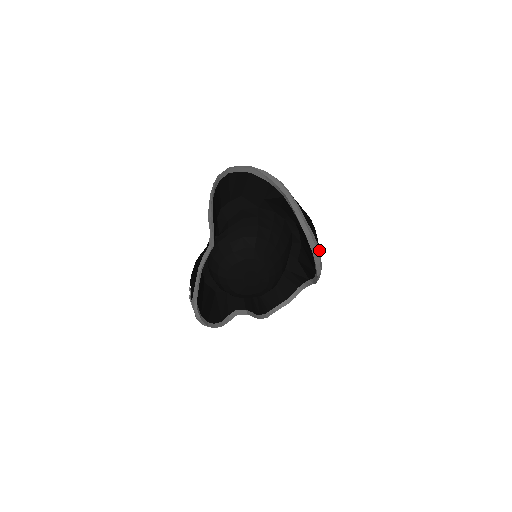
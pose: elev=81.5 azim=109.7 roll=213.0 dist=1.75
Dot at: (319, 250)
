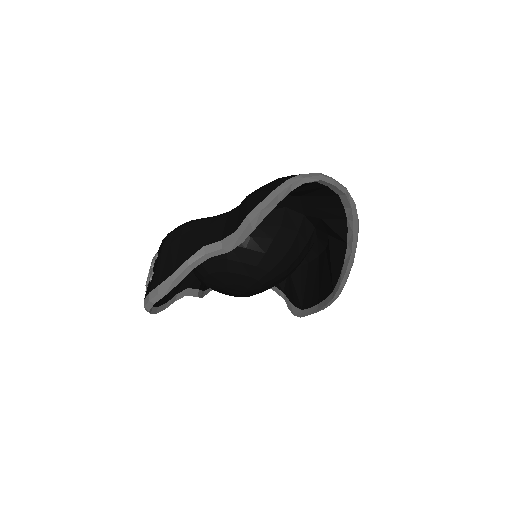
Dot at: occluded
